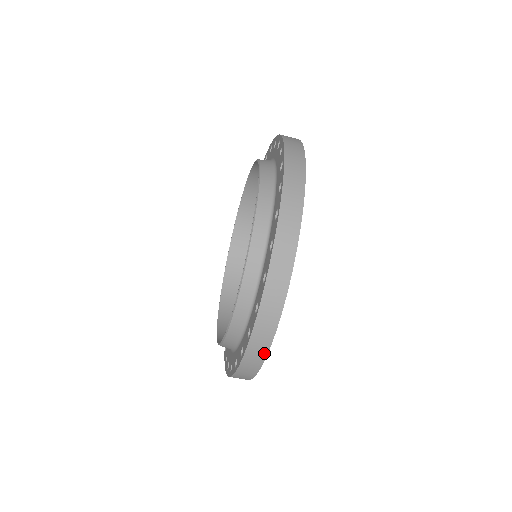
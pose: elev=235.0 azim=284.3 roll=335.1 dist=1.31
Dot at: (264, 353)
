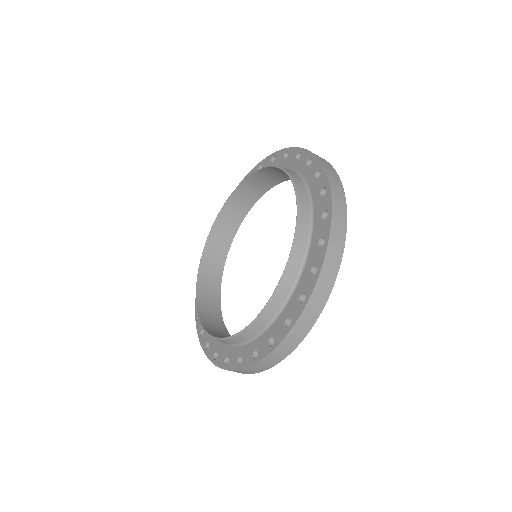
Dot at: occluded
